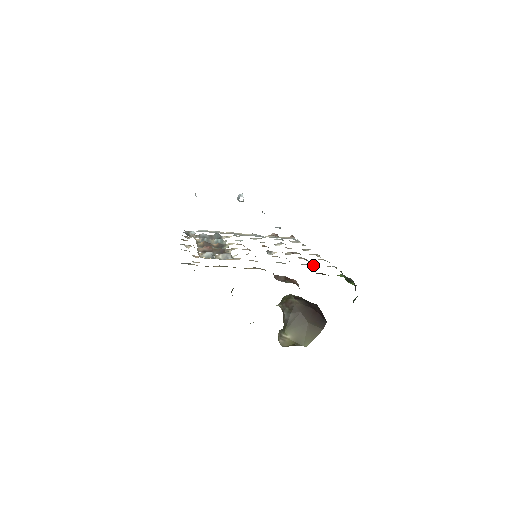
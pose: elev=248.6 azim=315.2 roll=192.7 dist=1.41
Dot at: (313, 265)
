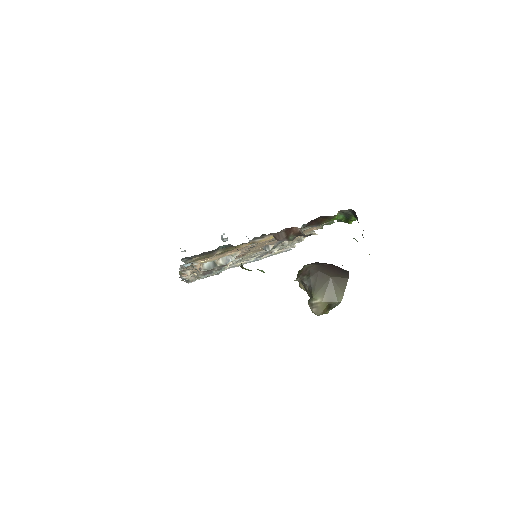
Dot at: occluded
